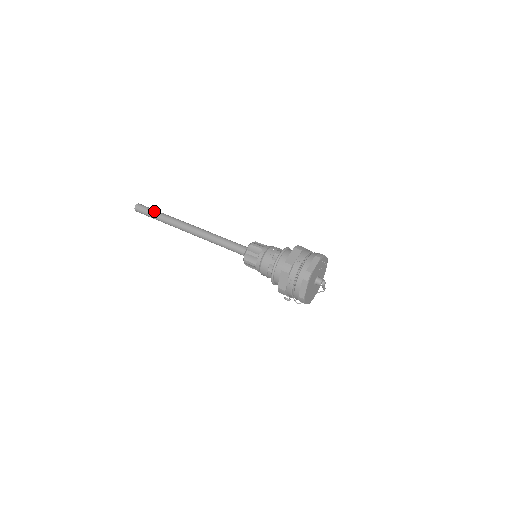
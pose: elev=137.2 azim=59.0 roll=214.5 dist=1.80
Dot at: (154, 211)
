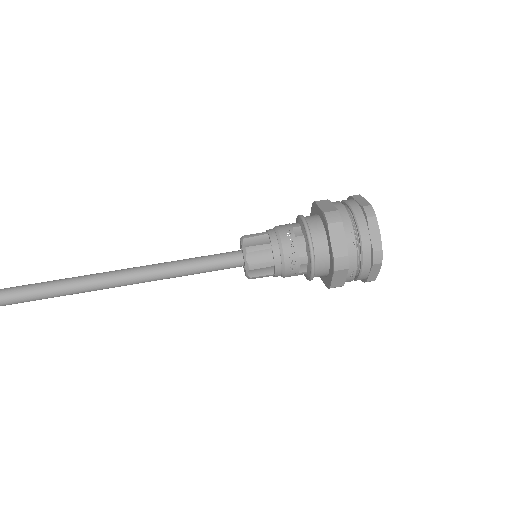
Dot at: (21, 293)
